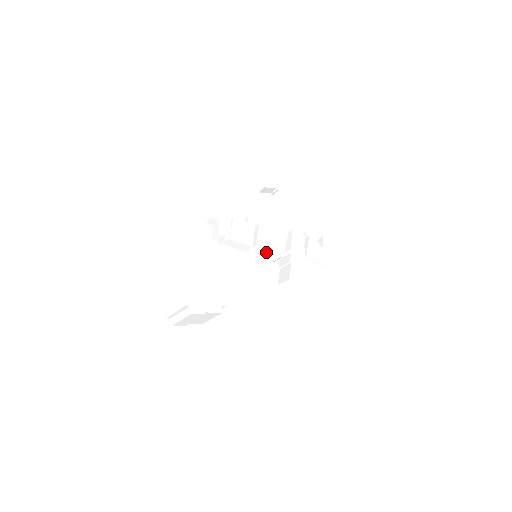
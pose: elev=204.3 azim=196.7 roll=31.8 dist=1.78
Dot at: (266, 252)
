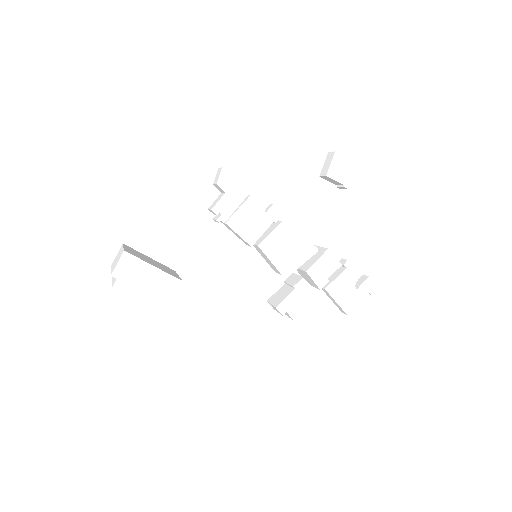
Dot at: (269, 260)
